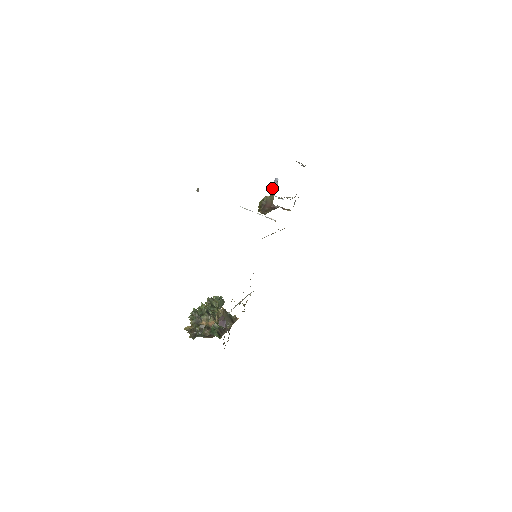
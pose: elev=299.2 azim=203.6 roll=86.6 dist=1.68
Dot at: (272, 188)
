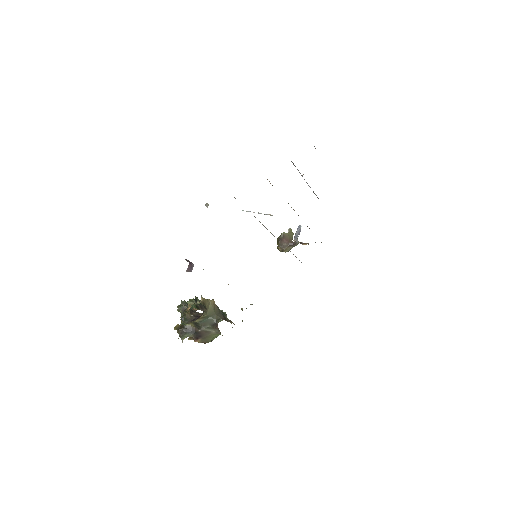
Dot at: (295, 235)
